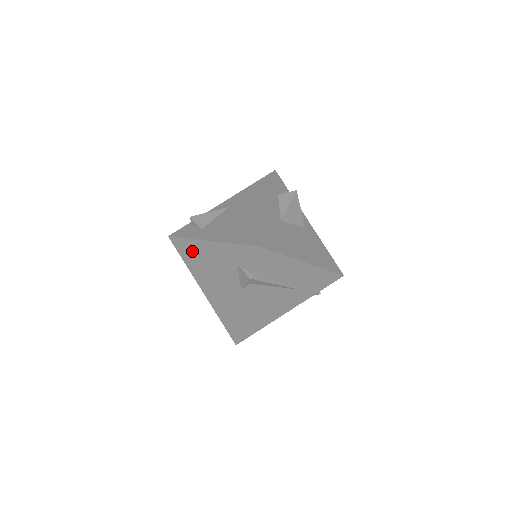
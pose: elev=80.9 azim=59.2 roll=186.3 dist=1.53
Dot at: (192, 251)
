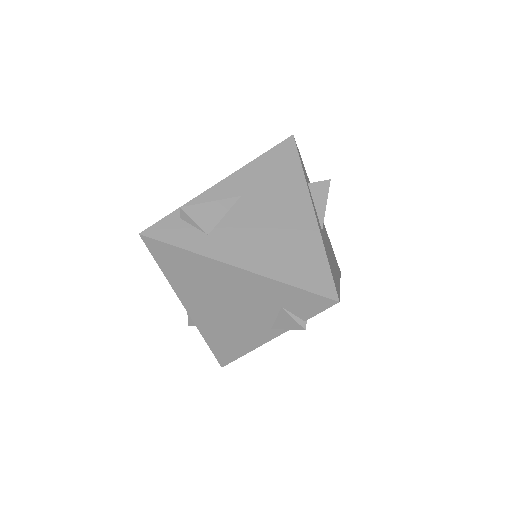
Dot at: (190, 266)
